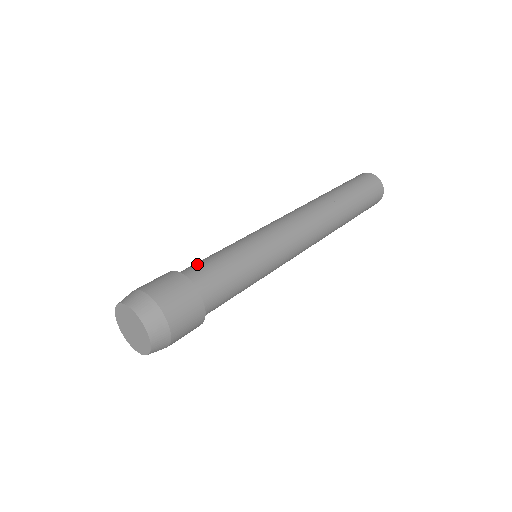
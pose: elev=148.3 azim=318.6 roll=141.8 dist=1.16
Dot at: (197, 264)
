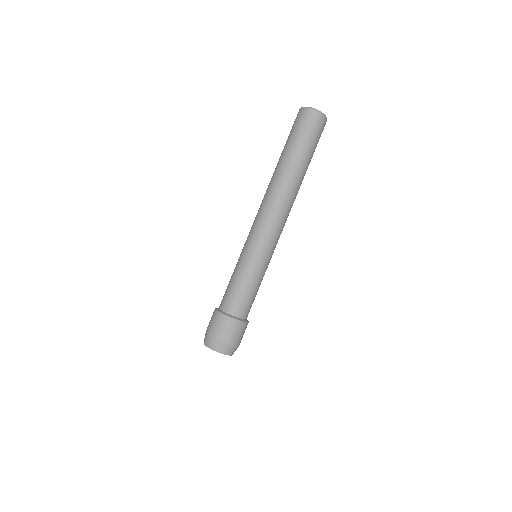
Dot at: (226, 296)
